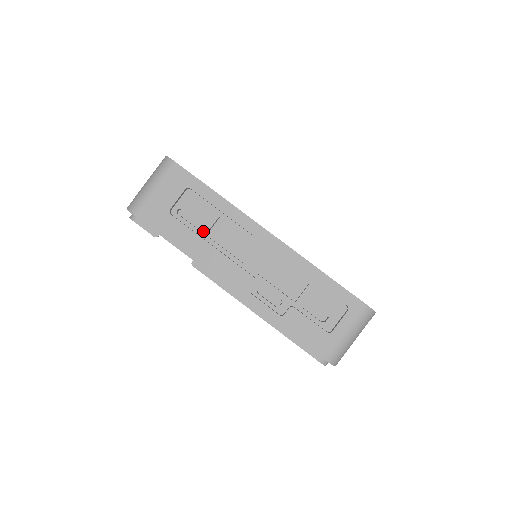
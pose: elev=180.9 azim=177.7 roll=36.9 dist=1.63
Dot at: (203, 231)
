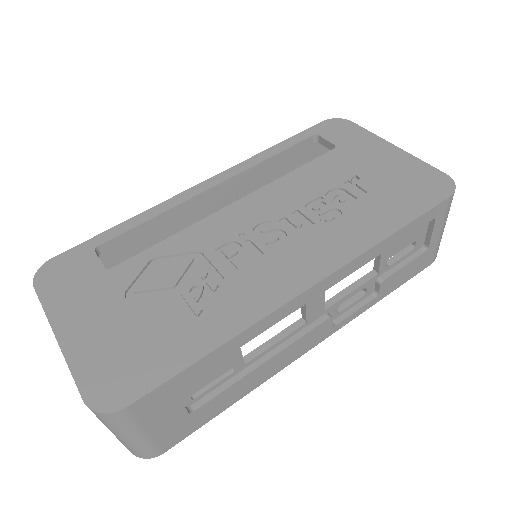
Dot at: (239, 367)
